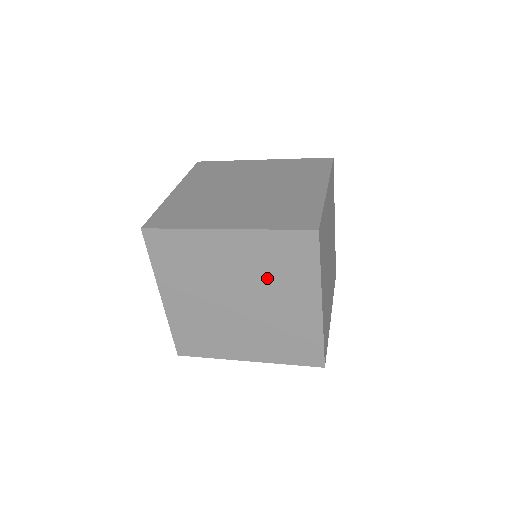
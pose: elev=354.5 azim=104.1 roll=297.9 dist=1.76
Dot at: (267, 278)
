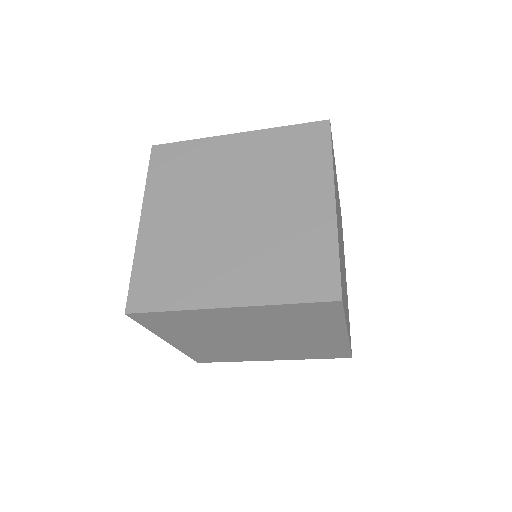
Dot at: (284, 327)
